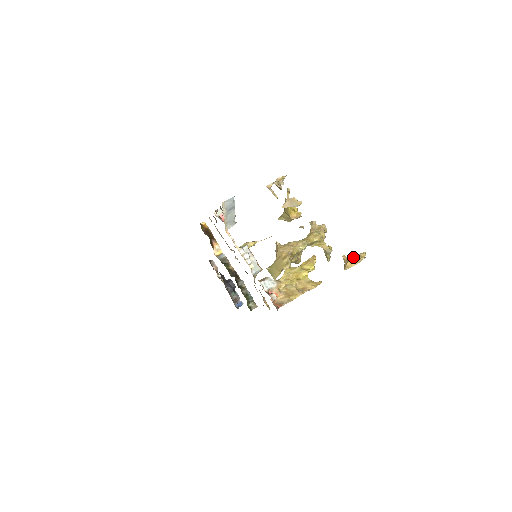
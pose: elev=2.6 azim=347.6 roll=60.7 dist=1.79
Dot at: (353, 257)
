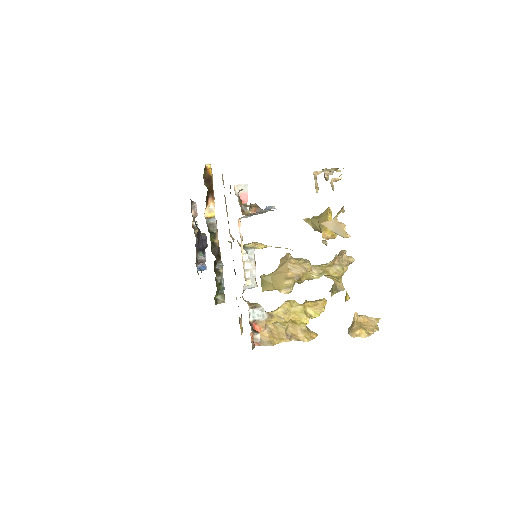
Dot at: (365, 321)
